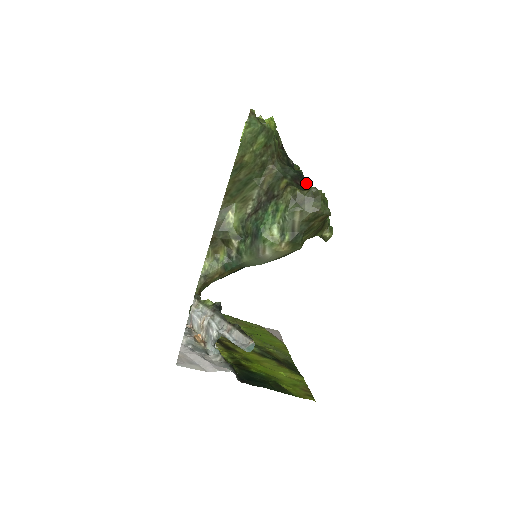
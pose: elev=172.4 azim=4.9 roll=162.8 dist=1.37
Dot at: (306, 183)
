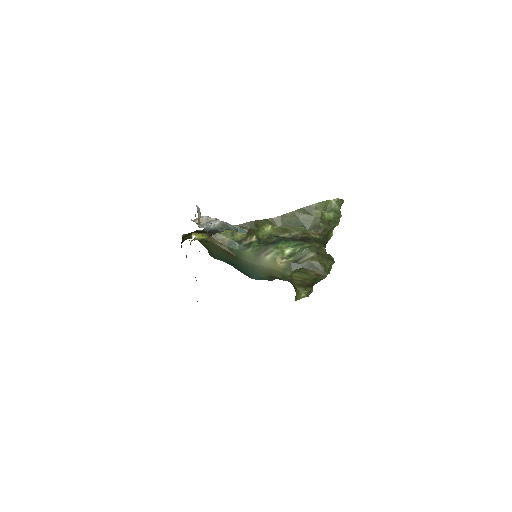
Dot at: occluded
